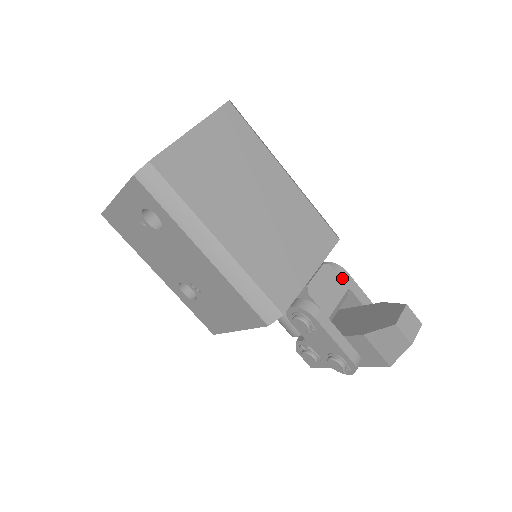
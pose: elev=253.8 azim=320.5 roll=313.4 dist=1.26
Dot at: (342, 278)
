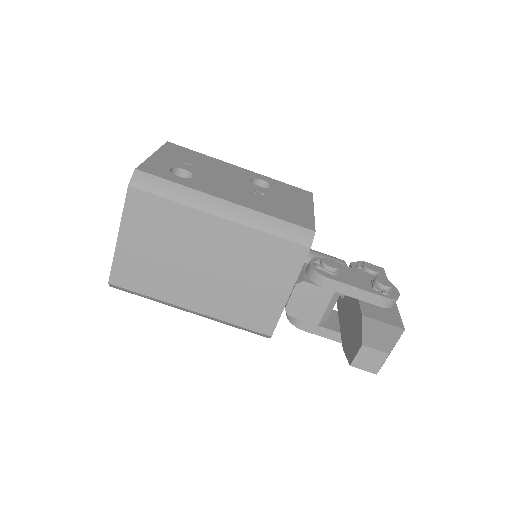
Dot at: (323, 286)
